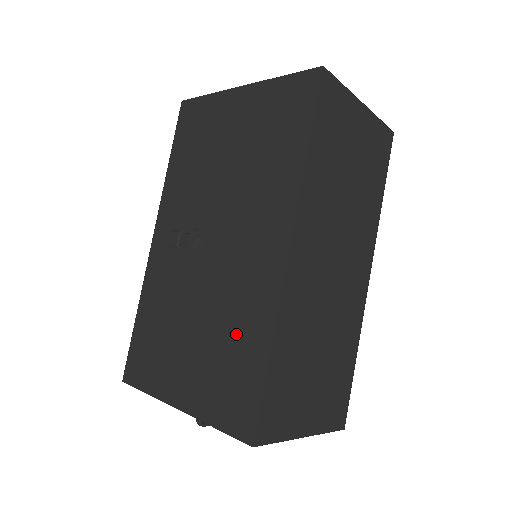
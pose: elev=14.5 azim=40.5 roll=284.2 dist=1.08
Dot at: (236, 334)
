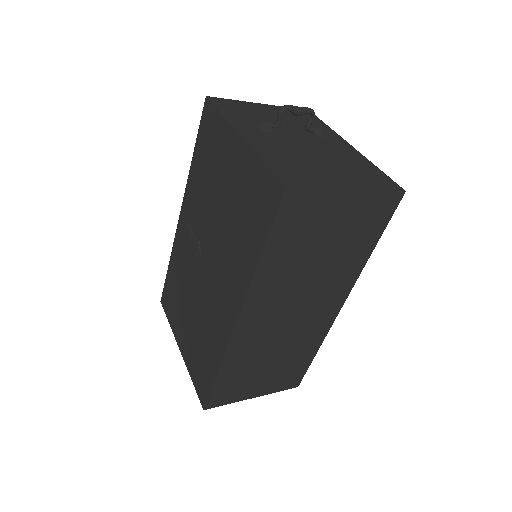
Dot at: (206, 342)
